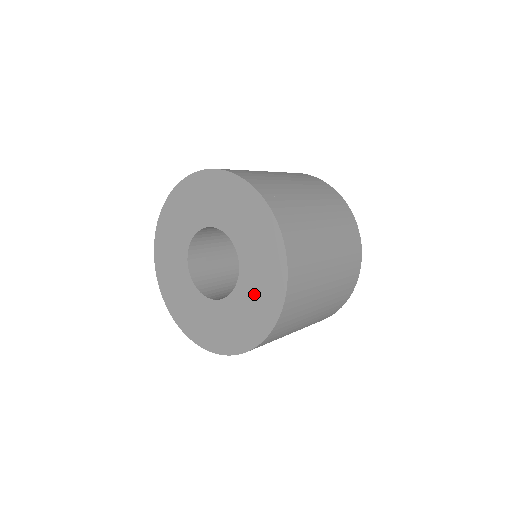
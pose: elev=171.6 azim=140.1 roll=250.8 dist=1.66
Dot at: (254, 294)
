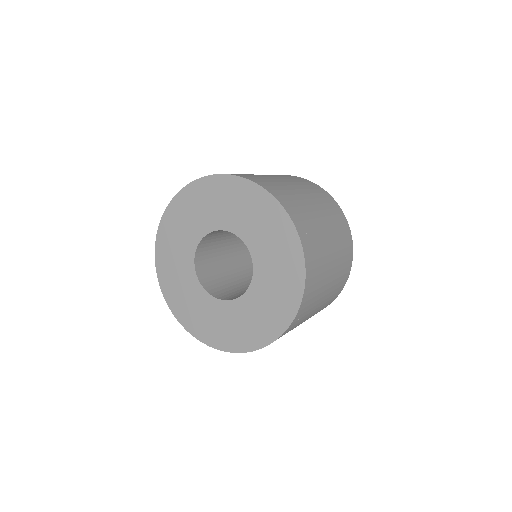
Dot at: (252, 316)
